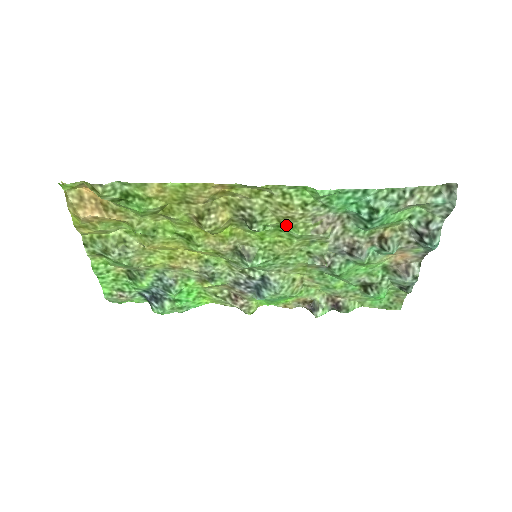
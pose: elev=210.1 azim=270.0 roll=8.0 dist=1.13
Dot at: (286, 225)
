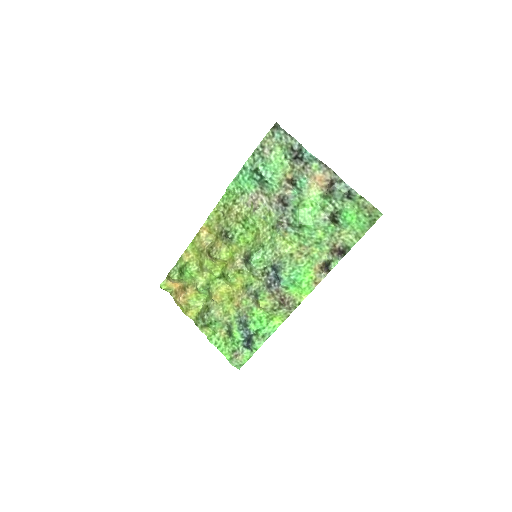
Dot at: (243, 221)
